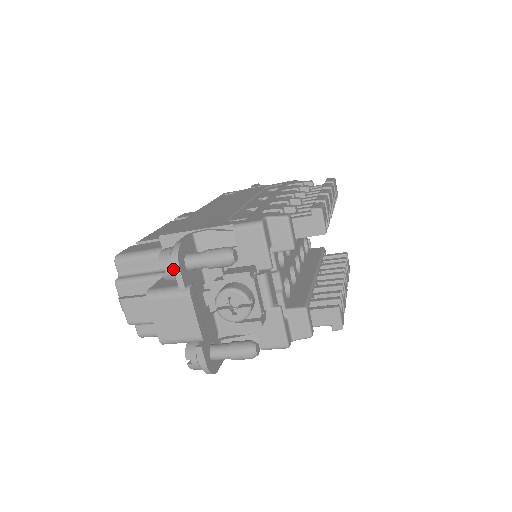
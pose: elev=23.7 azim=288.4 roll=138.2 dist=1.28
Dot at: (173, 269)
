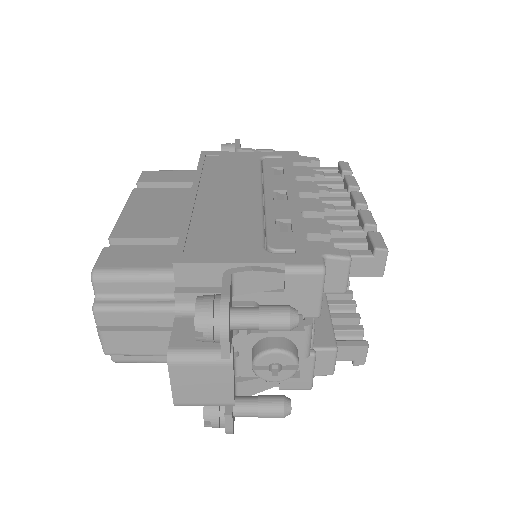
Dot at: (216, 335)
